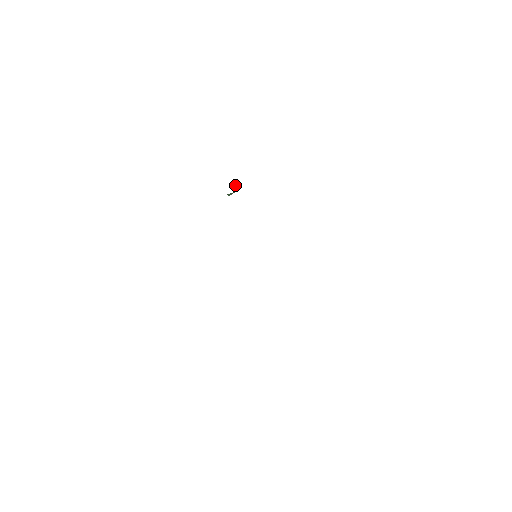
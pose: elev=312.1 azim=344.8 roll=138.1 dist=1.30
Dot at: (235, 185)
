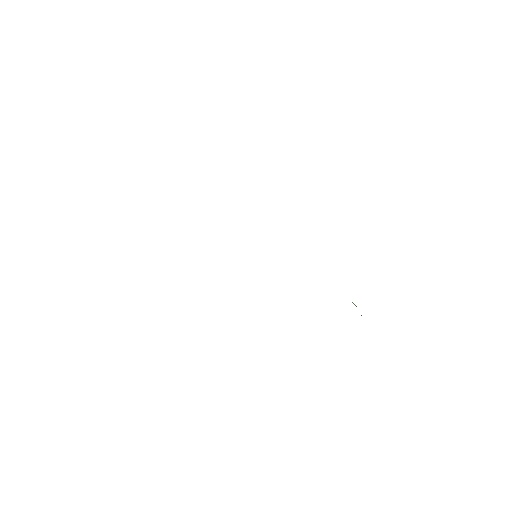
Dot at: occluded
